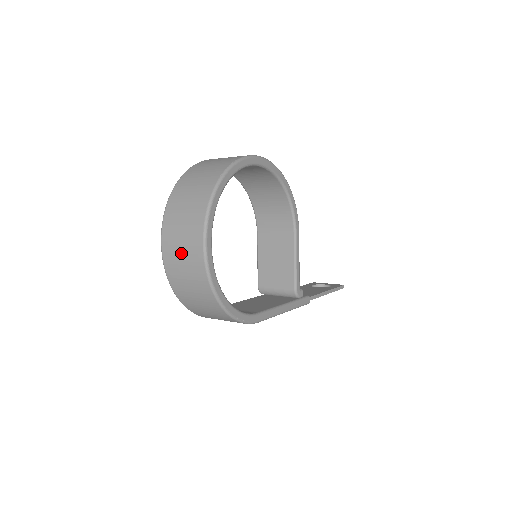
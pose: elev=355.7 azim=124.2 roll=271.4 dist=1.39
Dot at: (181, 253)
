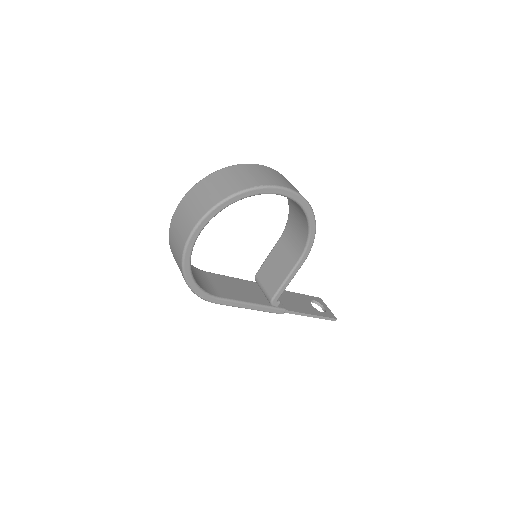
Dot at: (180, 225)
